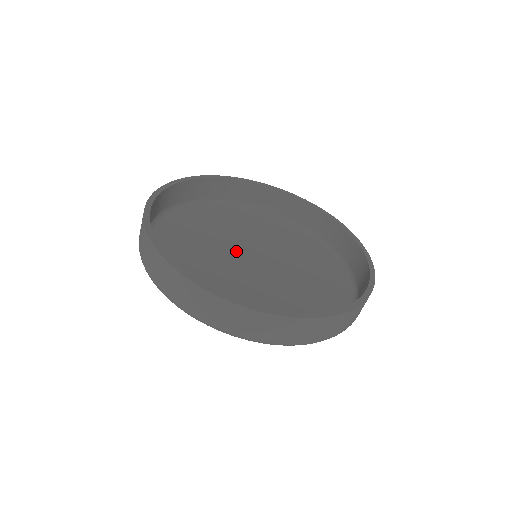
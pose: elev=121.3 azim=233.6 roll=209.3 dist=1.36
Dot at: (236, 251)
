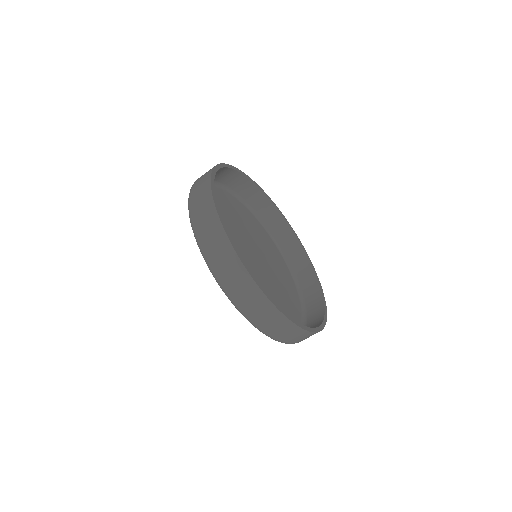
Dot at: (252, 248)
